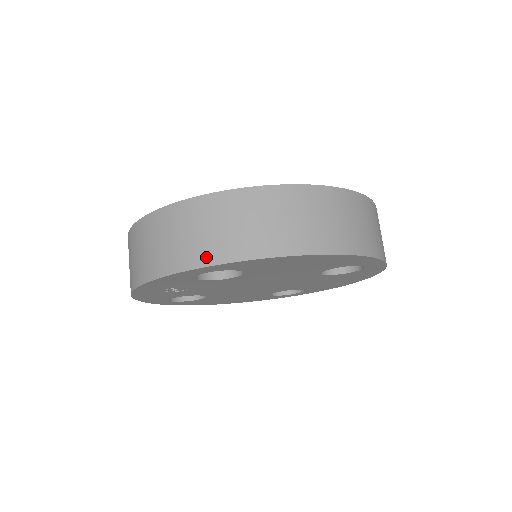
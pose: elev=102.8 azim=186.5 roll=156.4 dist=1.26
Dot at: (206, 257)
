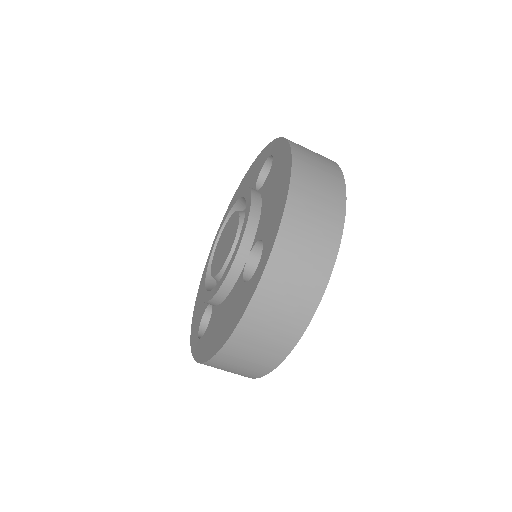
Dot at: (322, 278)
